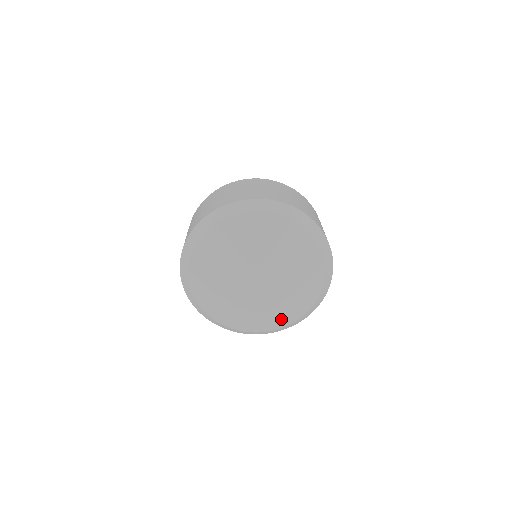
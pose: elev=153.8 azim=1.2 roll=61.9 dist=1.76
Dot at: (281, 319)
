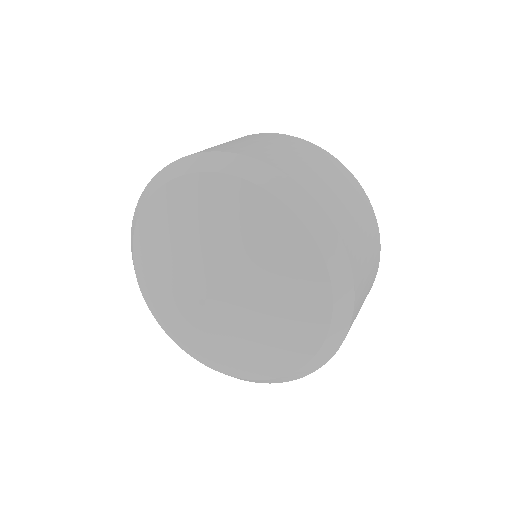
Dot at: (214, 358)
